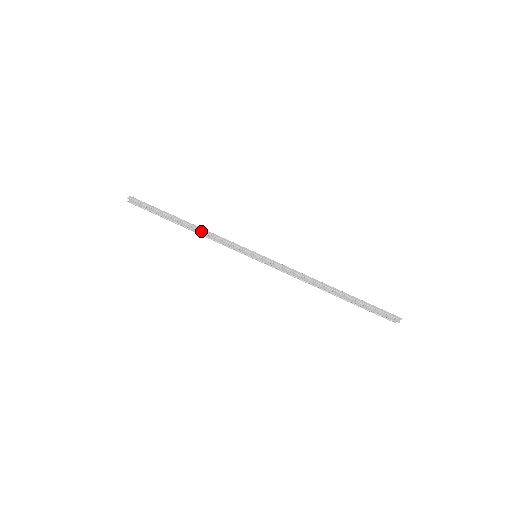
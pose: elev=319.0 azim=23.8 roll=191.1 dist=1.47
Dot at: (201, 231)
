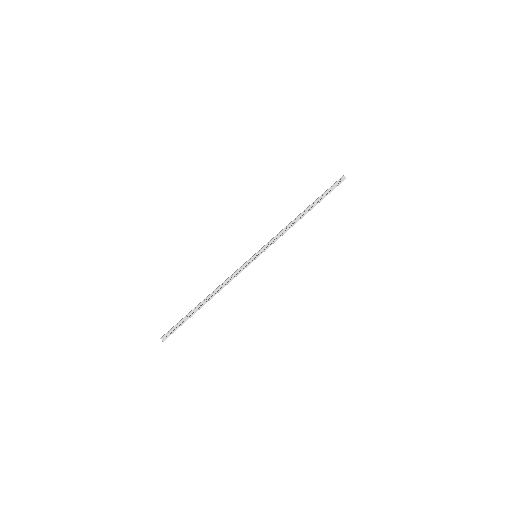
Dot at: (217, 288)
